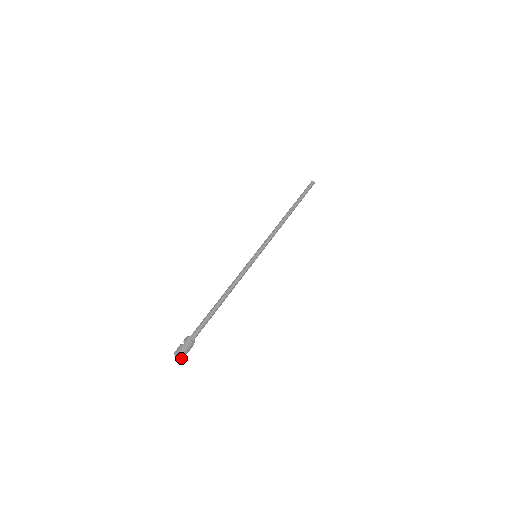
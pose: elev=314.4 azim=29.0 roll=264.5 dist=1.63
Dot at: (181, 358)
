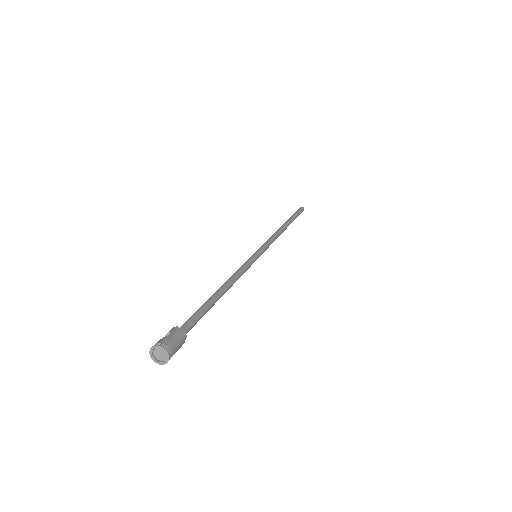
Dot at: (164, 361)
